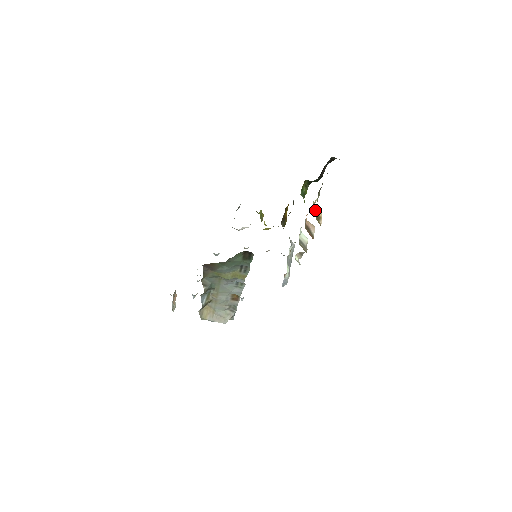
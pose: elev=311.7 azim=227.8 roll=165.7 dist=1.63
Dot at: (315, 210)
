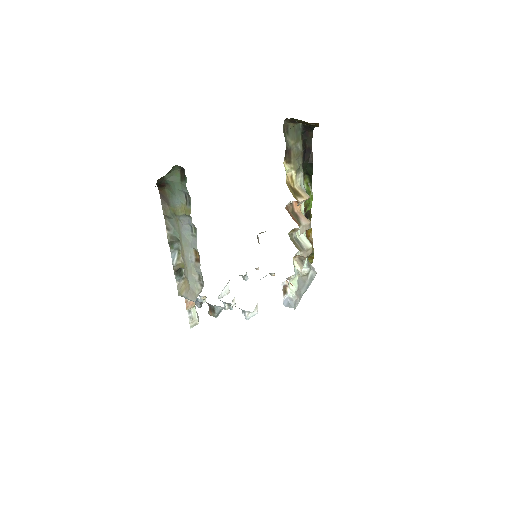
Dot at: (297, 189)
